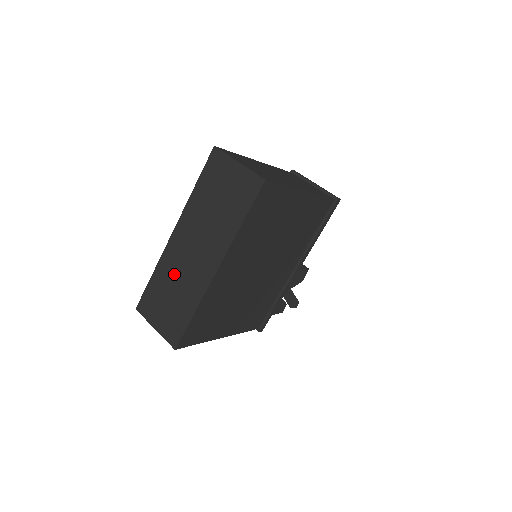
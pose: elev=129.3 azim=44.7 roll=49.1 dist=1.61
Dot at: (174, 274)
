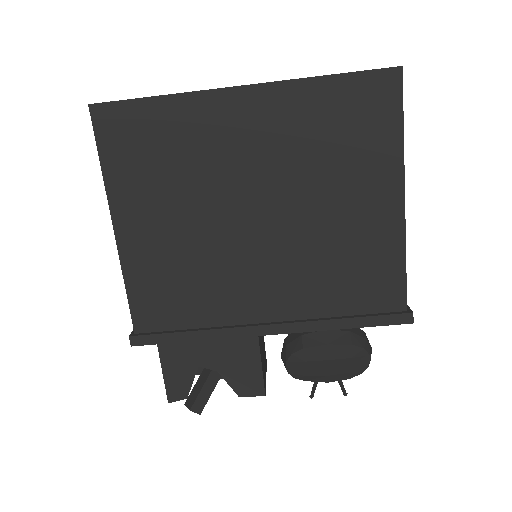
Dot at: occluded
